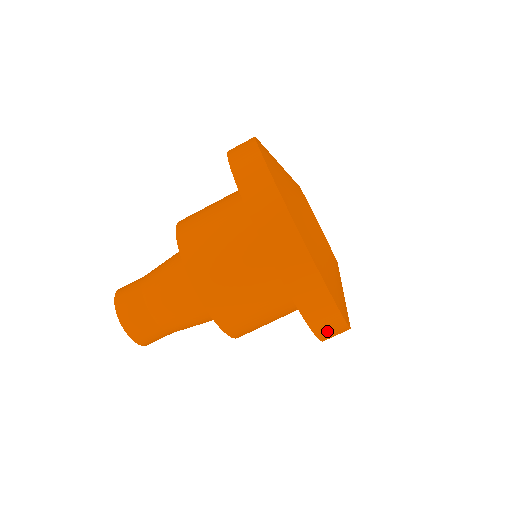
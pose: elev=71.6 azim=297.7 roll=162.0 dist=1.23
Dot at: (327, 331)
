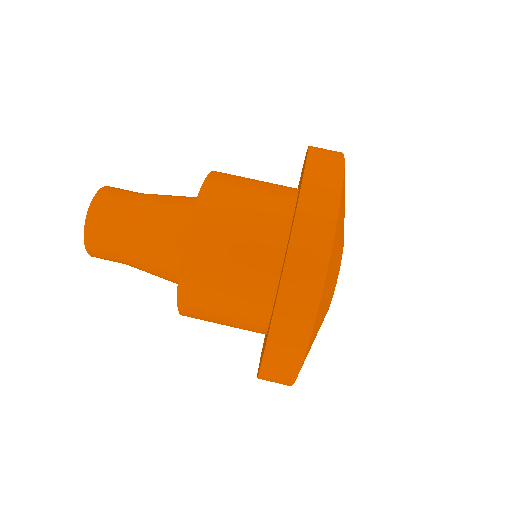
Dot at: (311, 215)
